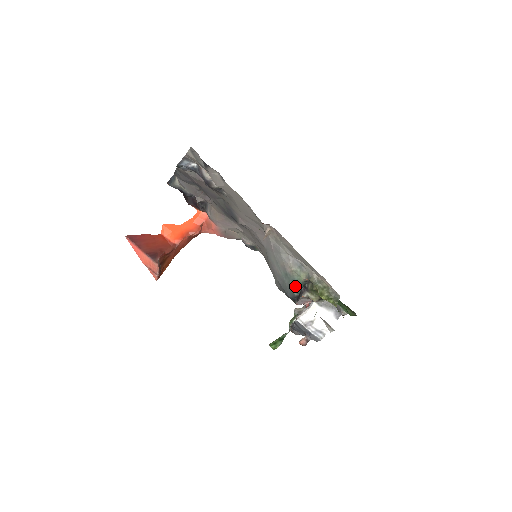
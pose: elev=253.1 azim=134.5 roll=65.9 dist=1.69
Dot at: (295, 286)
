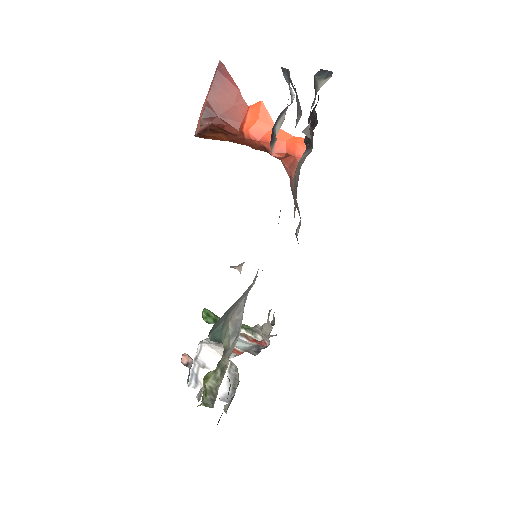
Dot at: (217, 332)
